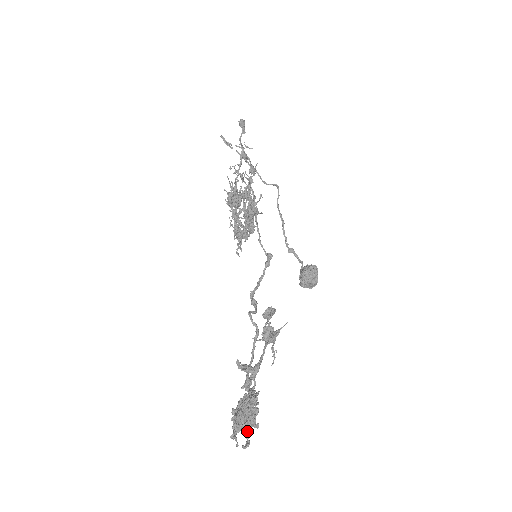
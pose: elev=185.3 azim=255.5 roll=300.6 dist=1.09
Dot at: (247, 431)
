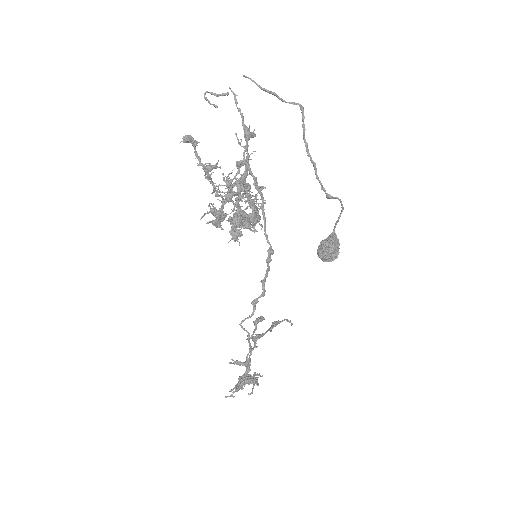
Dot at: (254, 384)
